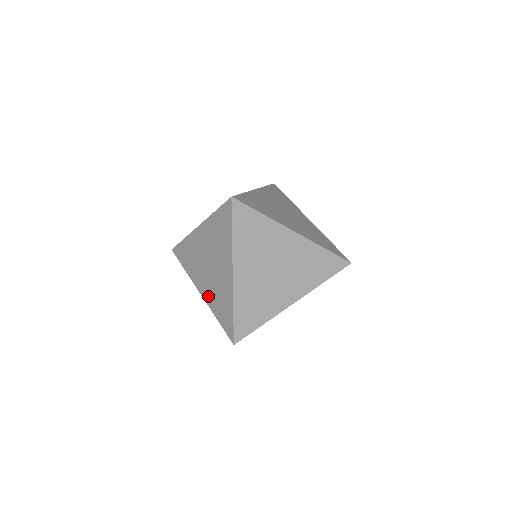
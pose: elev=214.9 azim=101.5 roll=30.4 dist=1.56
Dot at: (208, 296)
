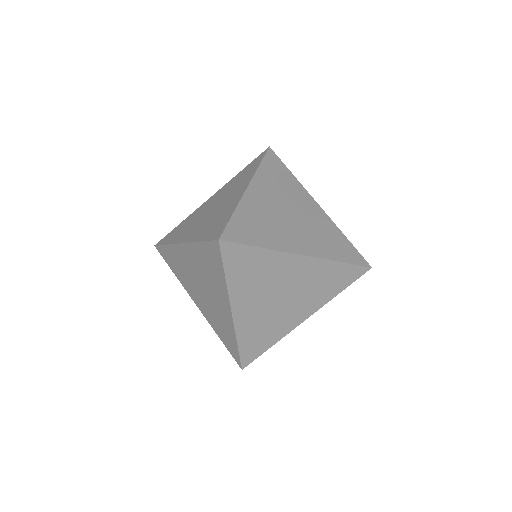
Dot at: (206, 314)
